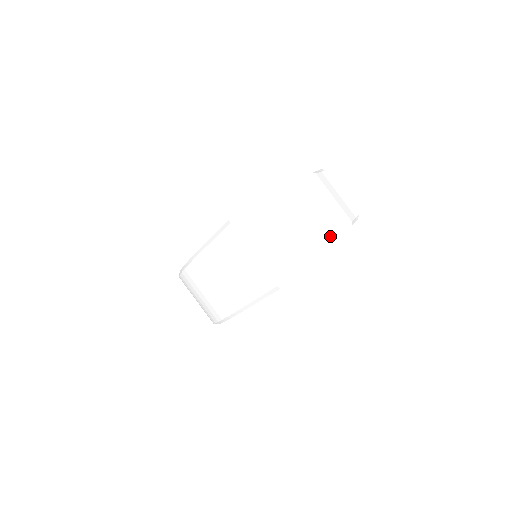
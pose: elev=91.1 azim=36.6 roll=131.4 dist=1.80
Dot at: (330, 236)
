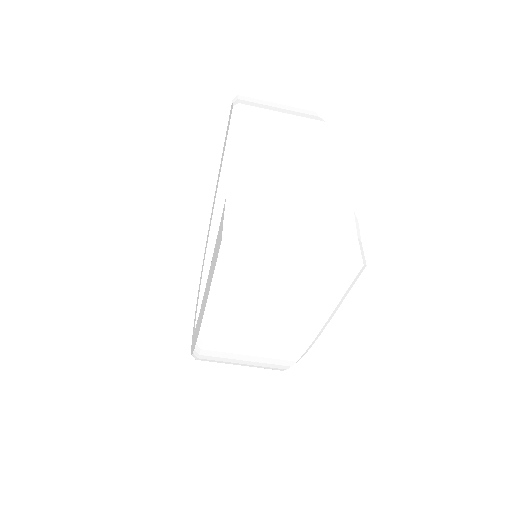
Dot at: (312, 161)
